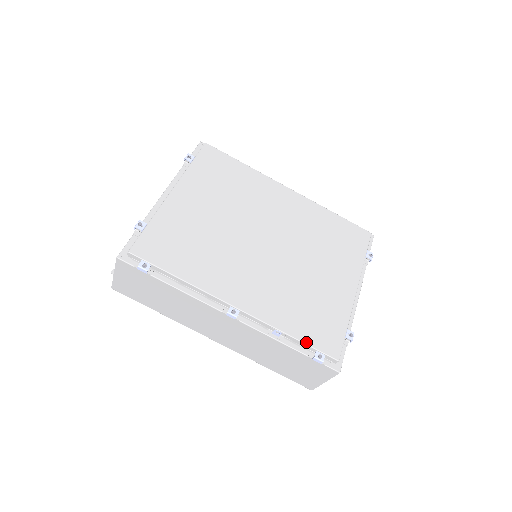
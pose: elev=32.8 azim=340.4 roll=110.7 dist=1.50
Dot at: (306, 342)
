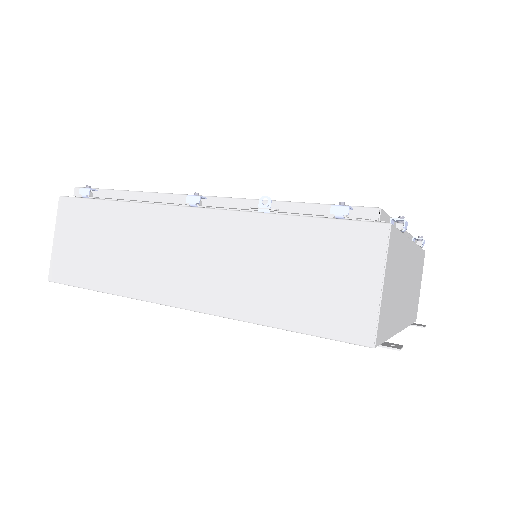
Dot at: (315, 203)
